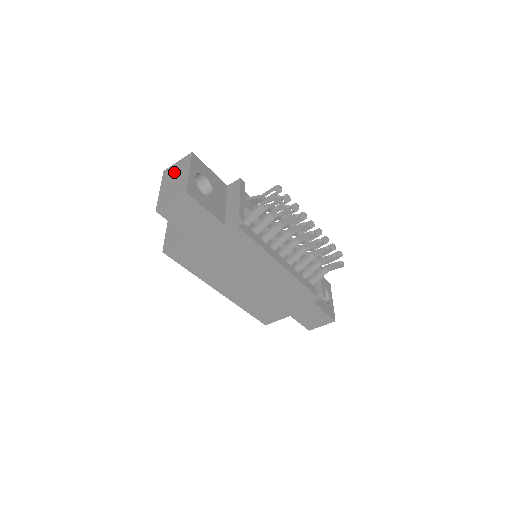
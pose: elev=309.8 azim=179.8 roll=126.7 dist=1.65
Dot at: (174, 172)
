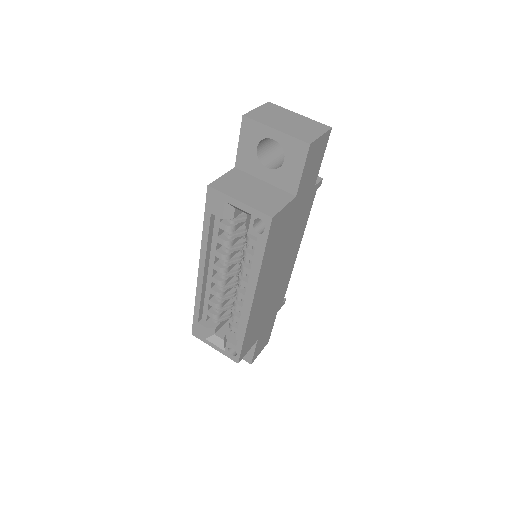
Dot at: (271, 115)
